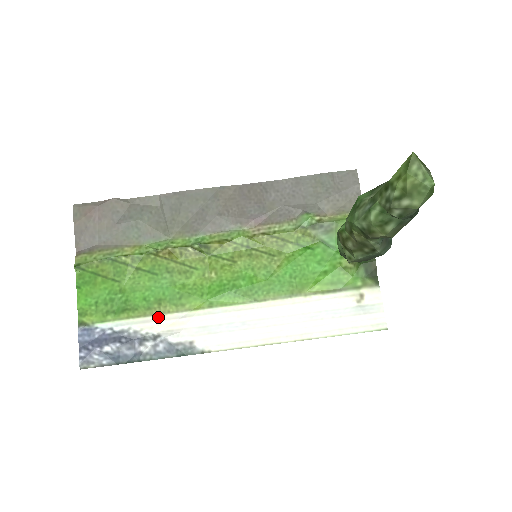
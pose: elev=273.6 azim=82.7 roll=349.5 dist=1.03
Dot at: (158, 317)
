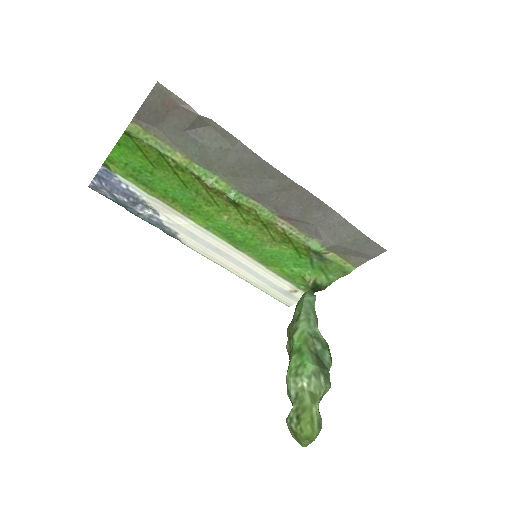
Dot at: (166, 206)
